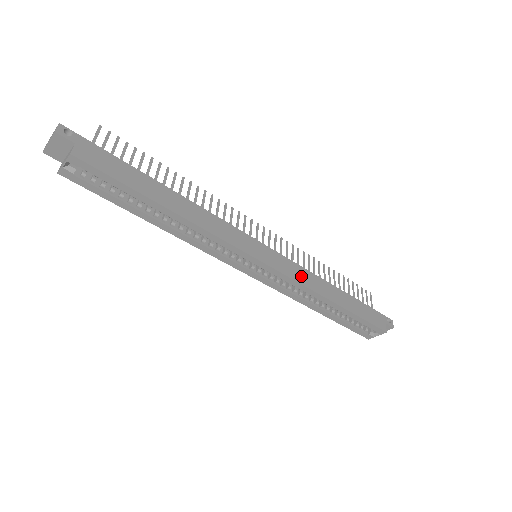
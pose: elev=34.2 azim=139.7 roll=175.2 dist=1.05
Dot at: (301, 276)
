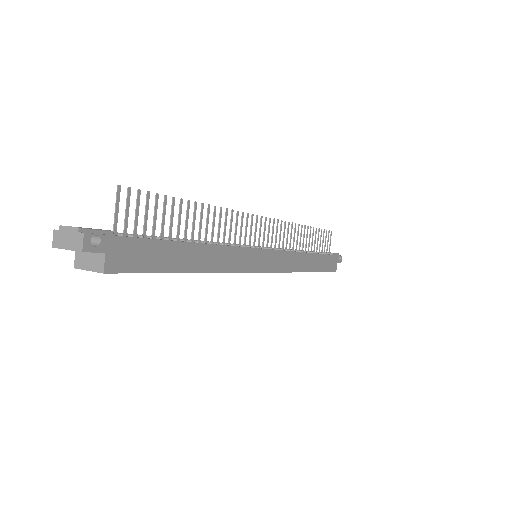
Dot at: (290, 263)
